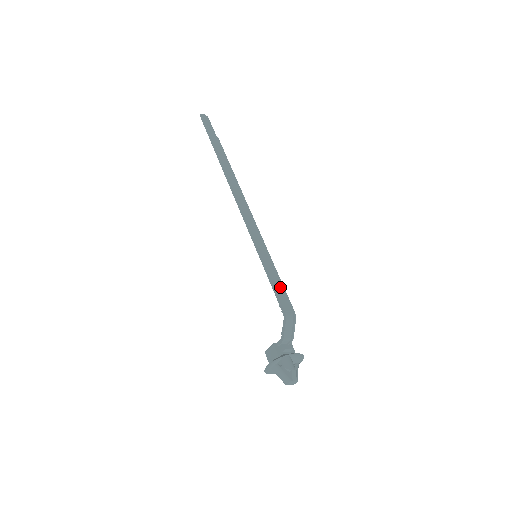
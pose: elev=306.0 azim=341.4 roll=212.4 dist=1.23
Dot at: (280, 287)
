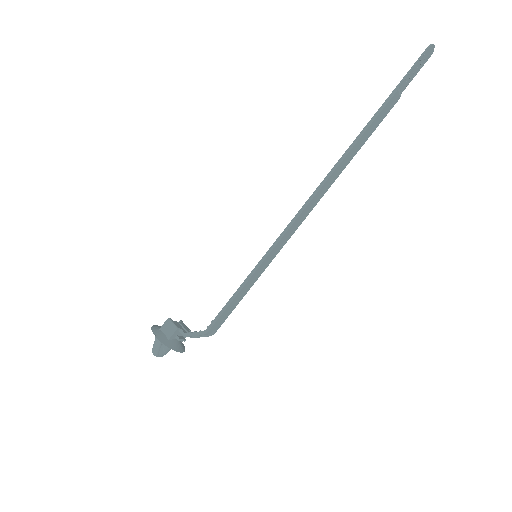
Dot at: (232, 307)
